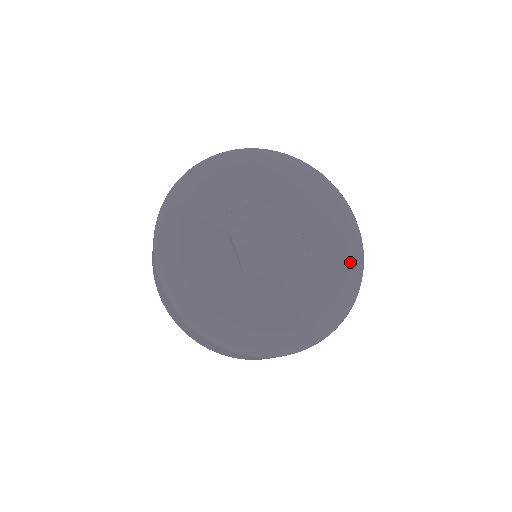
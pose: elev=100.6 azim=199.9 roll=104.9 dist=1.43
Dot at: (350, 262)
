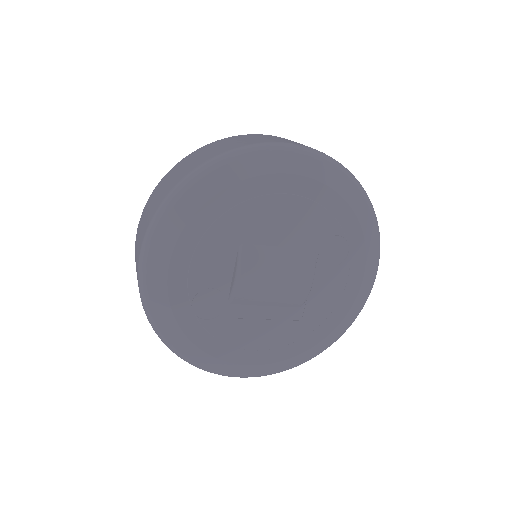
Dot at: (339, 325)
